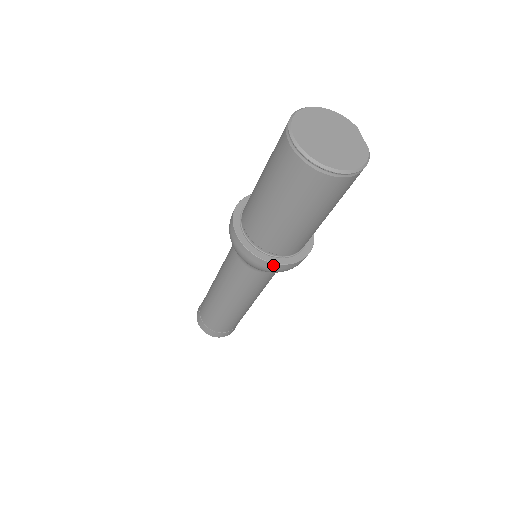
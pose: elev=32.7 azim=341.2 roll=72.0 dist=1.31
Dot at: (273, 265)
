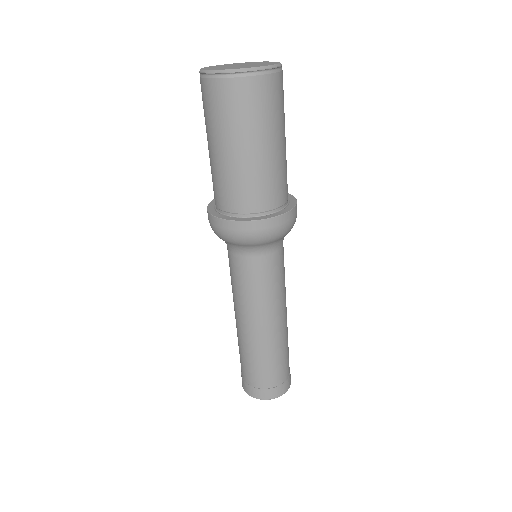
Dot at: (257, 224)
